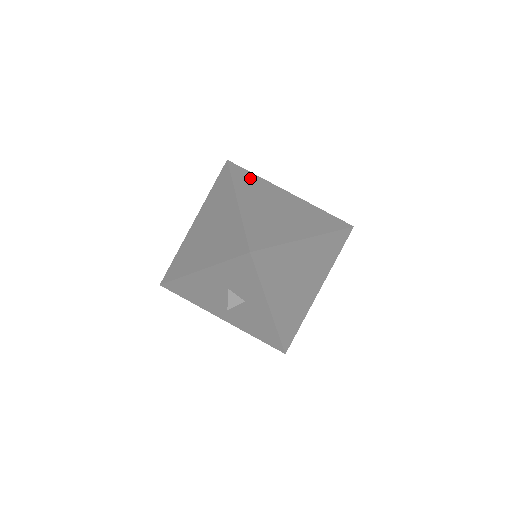
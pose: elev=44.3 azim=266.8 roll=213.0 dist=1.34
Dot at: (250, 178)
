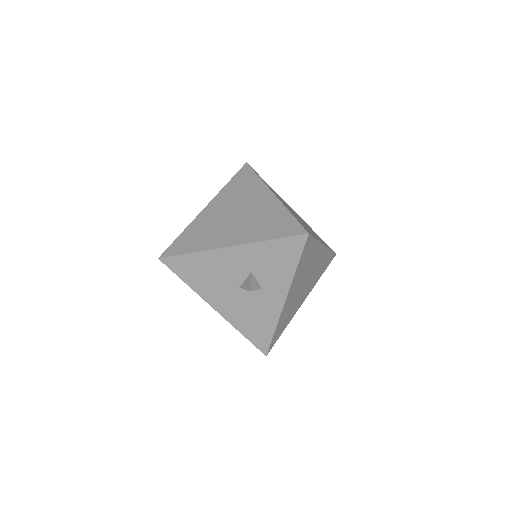
Dot at: (267, 184)
